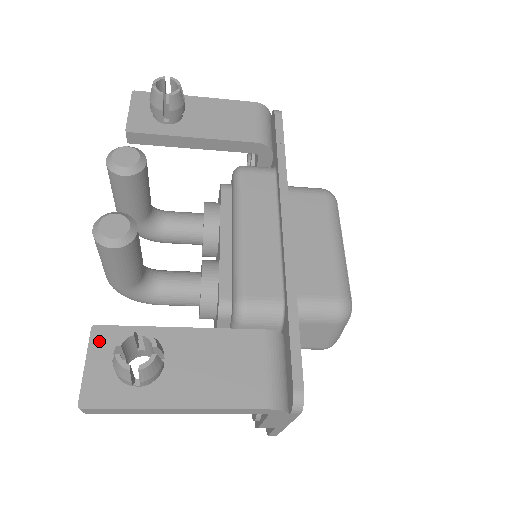
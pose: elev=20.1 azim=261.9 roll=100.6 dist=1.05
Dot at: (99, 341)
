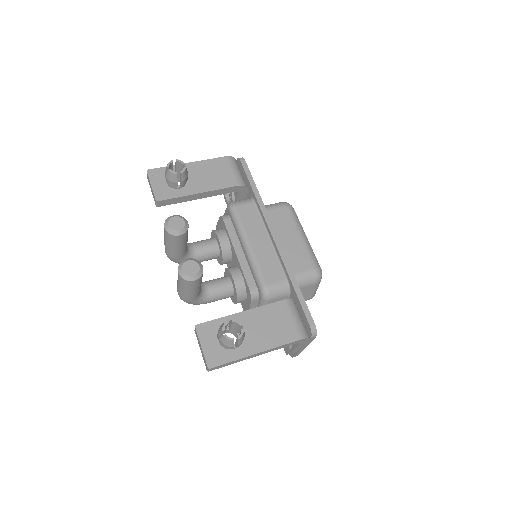
Dot at: (203, 332)
